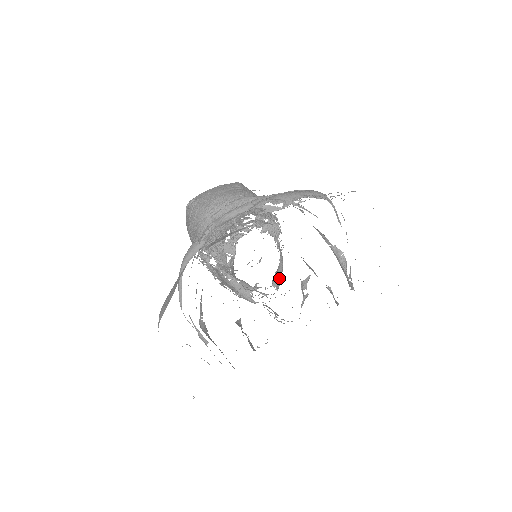
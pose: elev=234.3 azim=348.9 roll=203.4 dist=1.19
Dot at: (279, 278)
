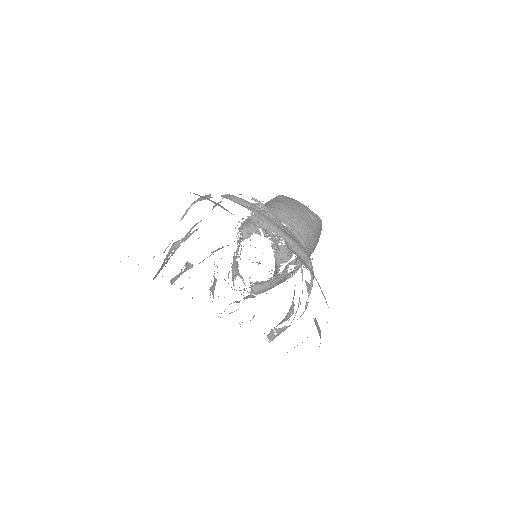
Dot at: (261, 289)
